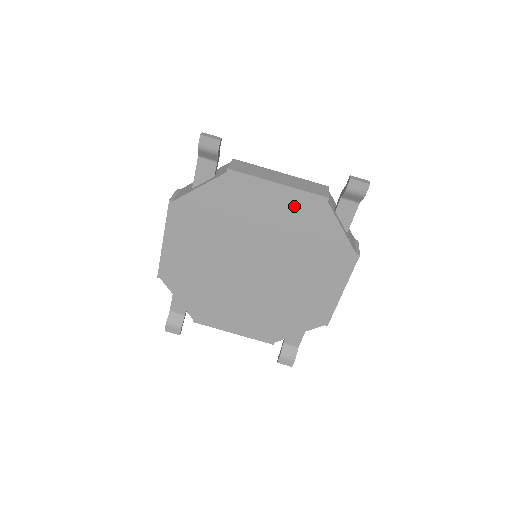
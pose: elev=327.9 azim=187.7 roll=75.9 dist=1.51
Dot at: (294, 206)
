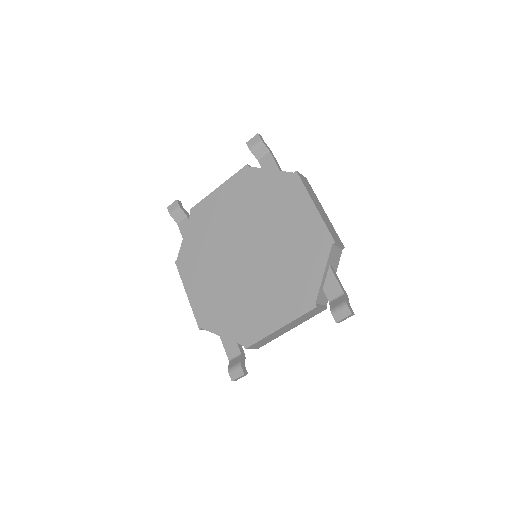
Dot at: (235, 189)
